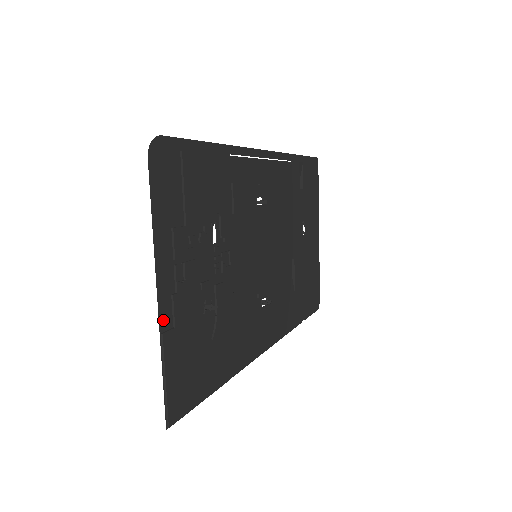
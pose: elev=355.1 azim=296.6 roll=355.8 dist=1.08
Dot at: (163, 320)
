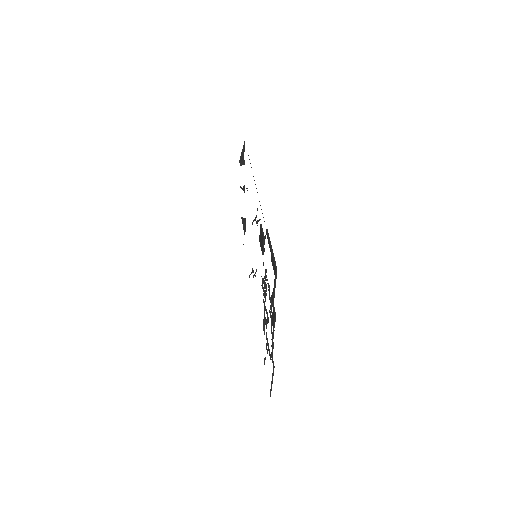
Dot at: occluded
